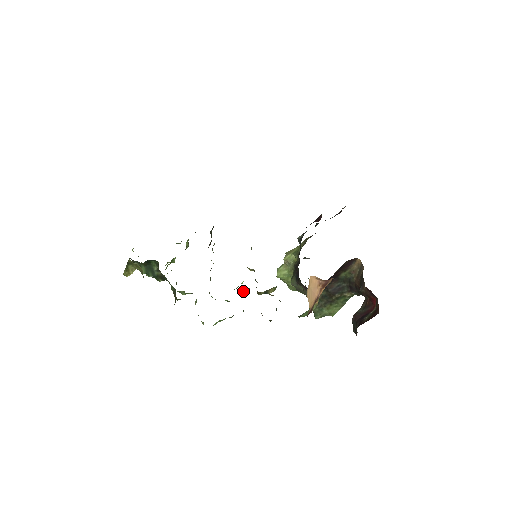
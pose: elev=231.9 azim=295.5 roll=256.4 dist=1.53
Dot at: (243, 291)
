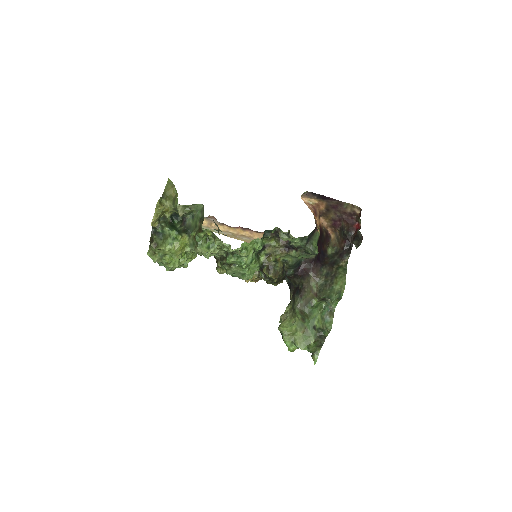
Dot at: (256, 258)
